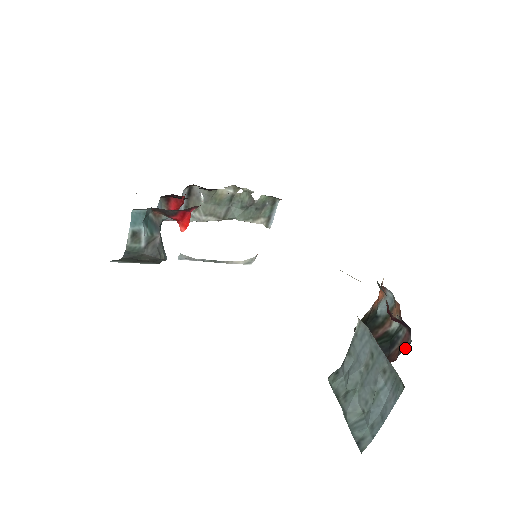
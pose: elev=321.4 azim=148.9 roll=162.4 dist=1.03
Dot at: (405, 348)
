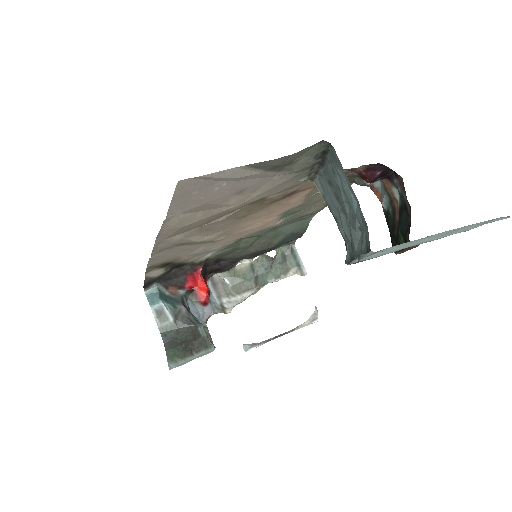
Dot at: occluded
